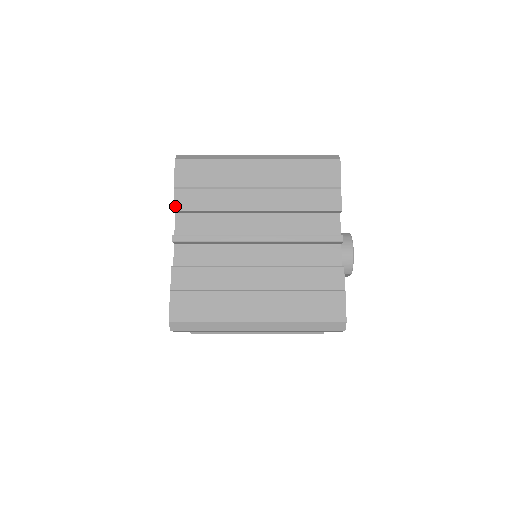
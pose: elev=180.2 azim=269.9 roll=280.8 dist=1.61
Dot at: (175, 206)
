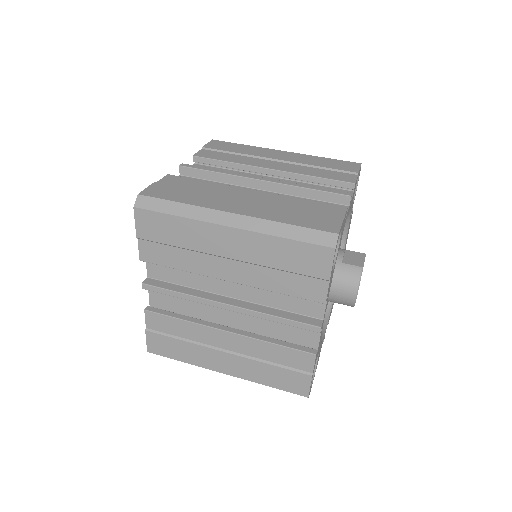
Dot at: (141, 256)
